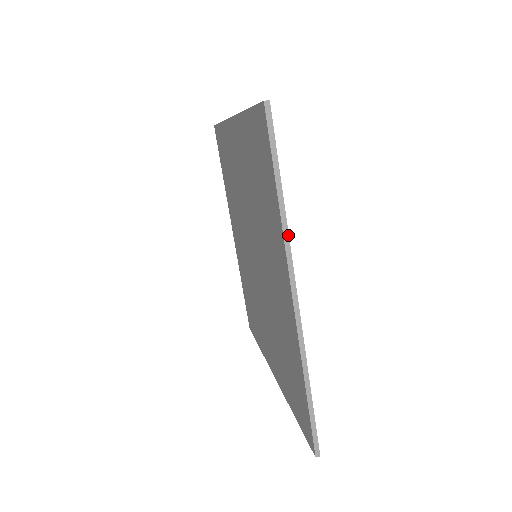
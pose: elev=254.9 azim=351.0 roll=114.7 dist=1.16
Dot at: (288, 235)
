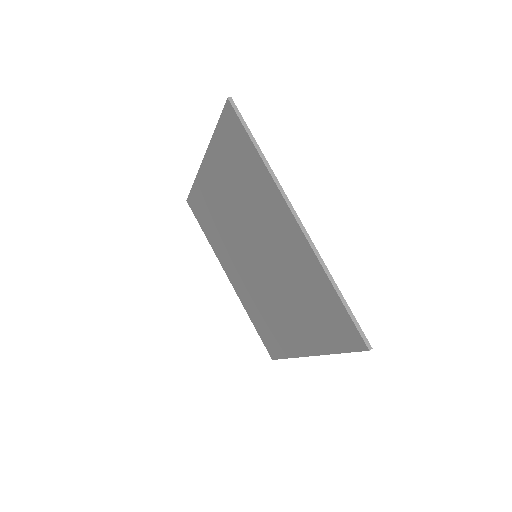
Dot at: (275, 177)
